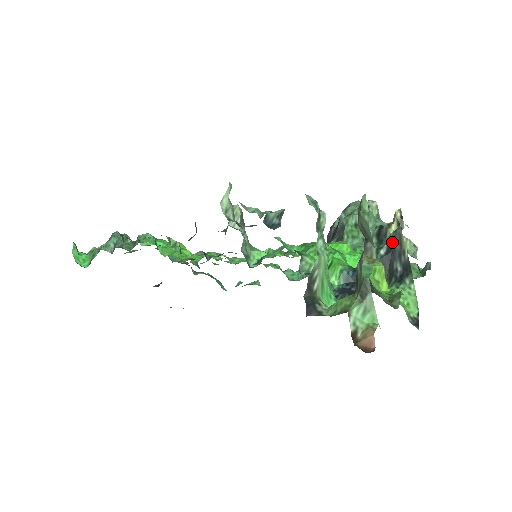
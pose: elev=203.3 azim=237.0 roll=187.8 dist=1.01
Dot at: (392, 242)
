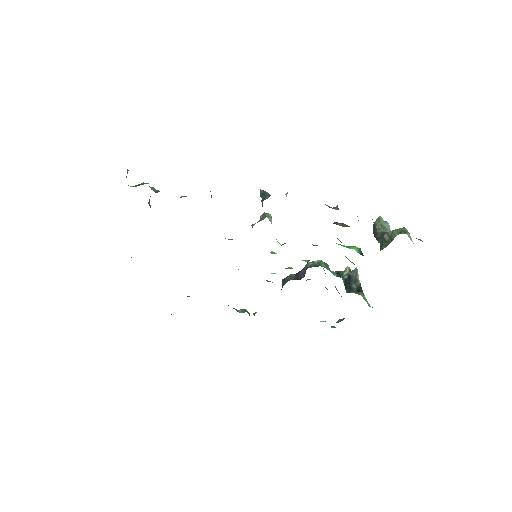
Dot at: (350, 275)
